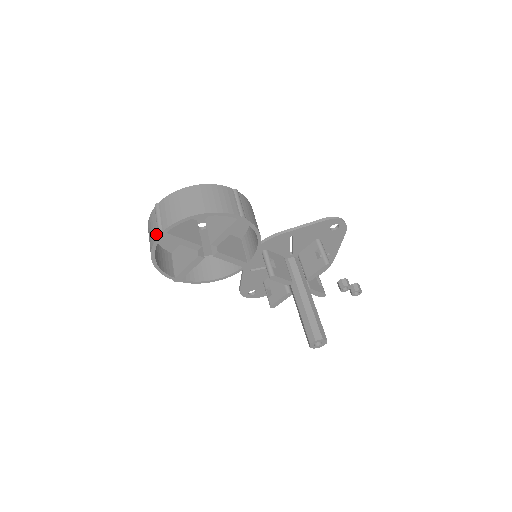
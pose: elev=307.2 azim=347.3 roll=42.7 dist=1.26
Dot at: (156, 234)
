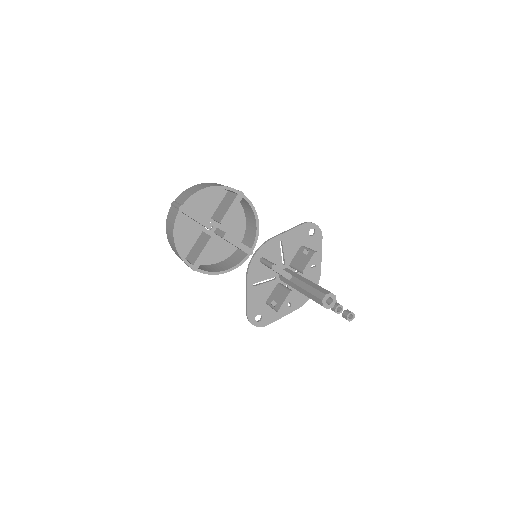
Dot at: (177, 211)
